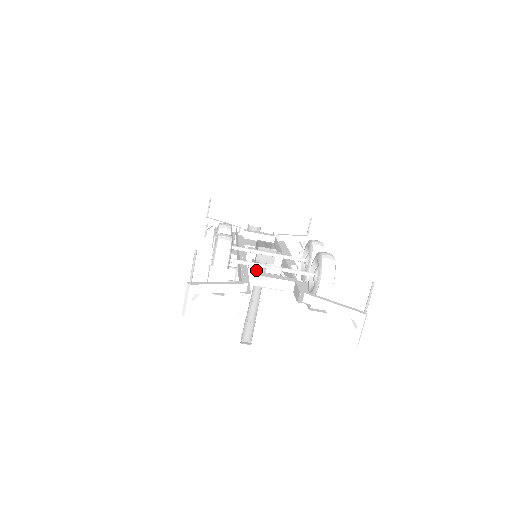
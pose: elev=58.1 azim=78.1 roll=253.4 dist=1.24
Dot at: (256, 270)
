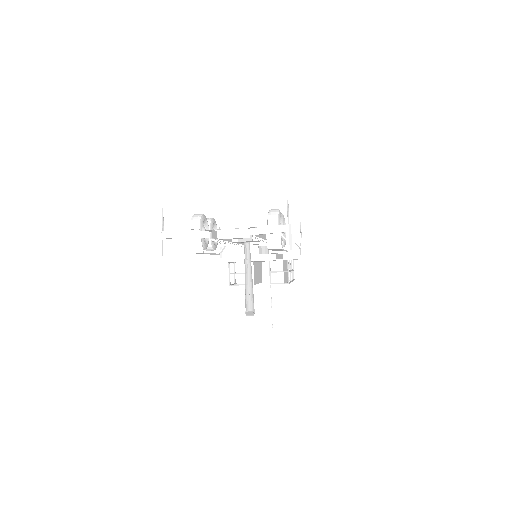
Dot at: occluded
